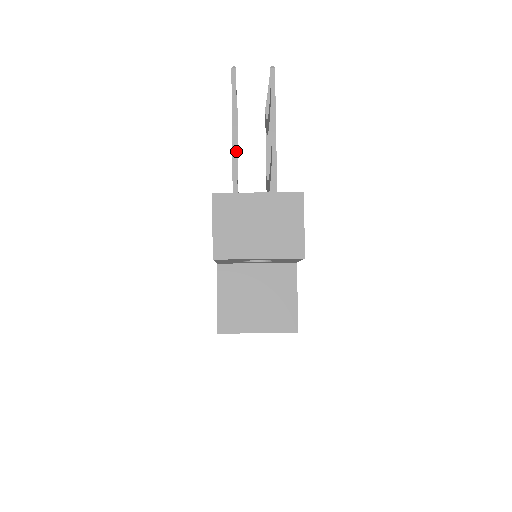
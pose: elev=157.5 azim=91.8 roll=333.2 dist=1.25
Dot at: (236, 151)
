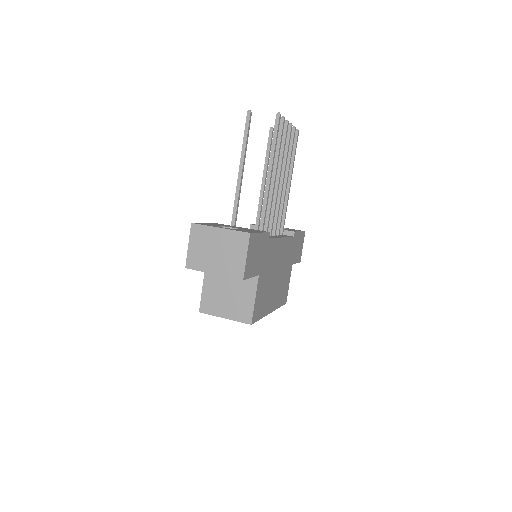
Dot at: (240, 179)
